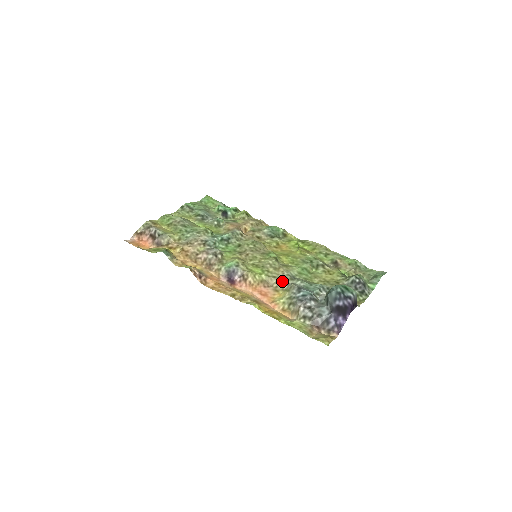
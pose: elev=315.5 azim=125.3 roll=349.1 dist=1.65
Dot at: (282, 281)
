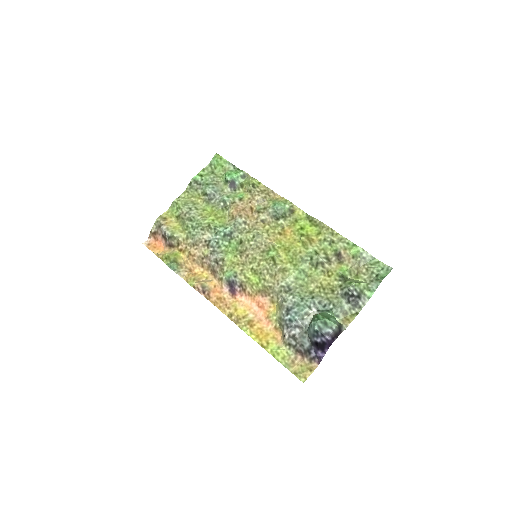
Dot at: (277, 293)
